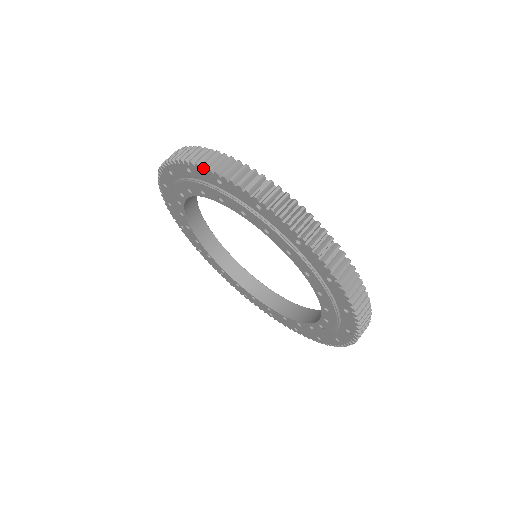
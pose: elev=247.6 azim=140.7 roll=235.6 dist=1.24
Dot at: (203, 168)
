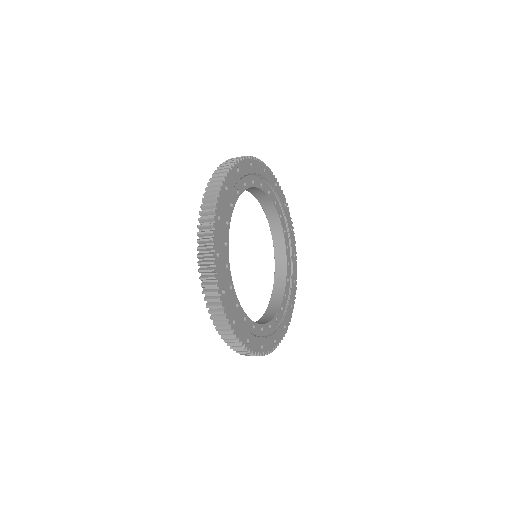
Dot at: occluded
